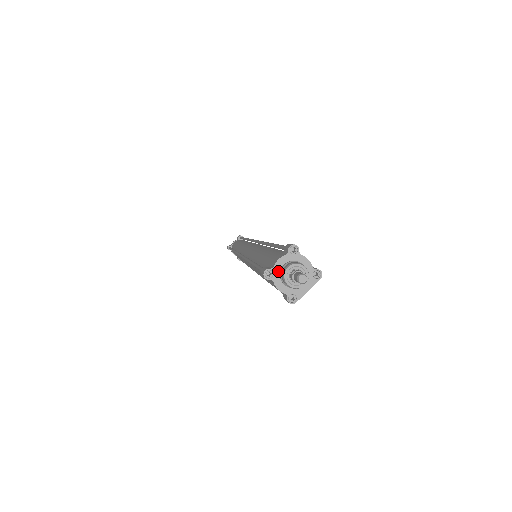
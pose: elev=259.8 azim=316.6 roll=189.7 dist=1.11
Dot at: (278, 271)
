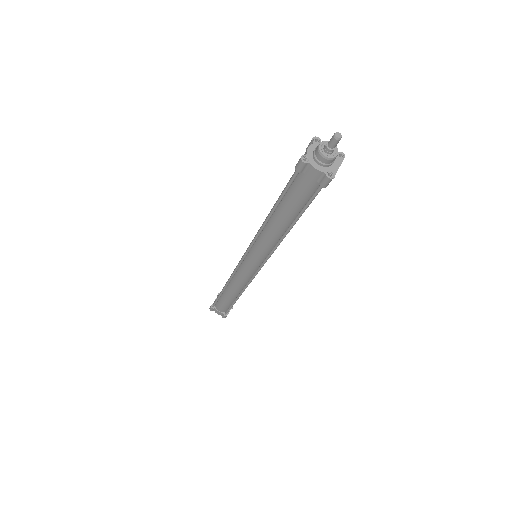
Dot at: (311, 156)
